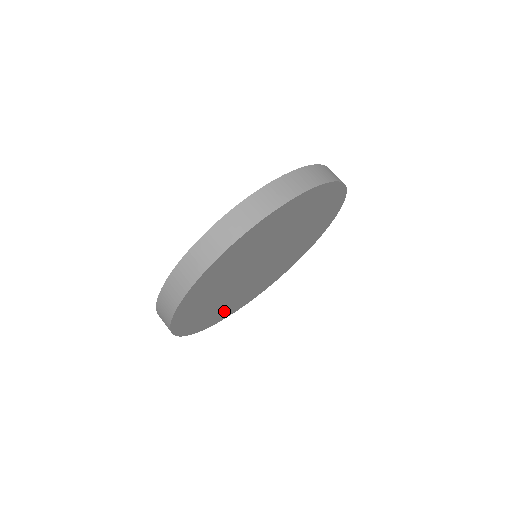
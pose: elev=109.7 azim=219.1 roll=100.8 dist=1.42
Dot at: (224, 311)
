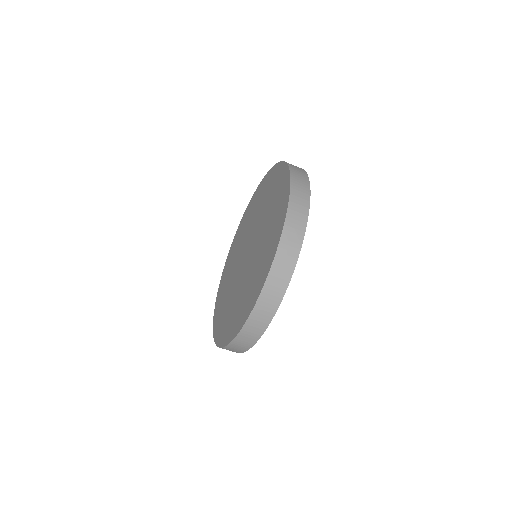
Dot at: occluded
